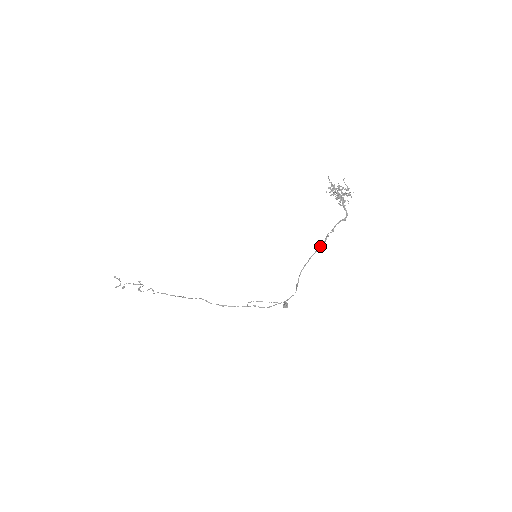
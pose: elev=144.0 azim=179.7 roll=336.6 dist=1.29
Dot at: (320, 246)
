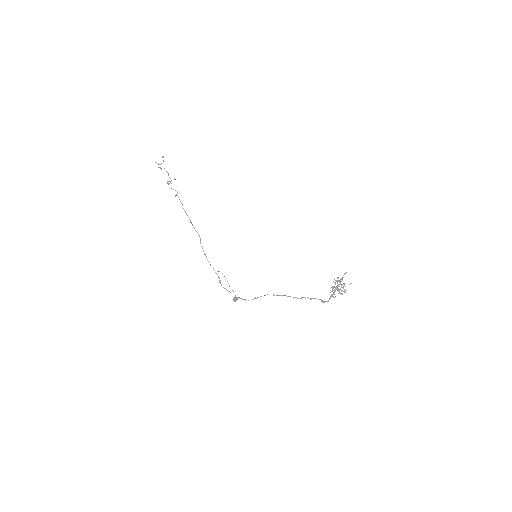
Dot at: (295, 297)
